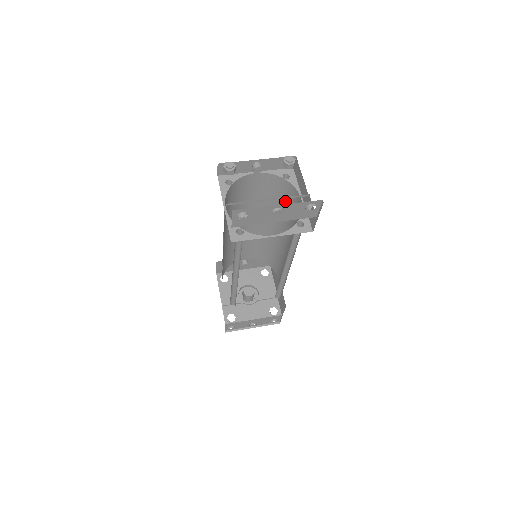
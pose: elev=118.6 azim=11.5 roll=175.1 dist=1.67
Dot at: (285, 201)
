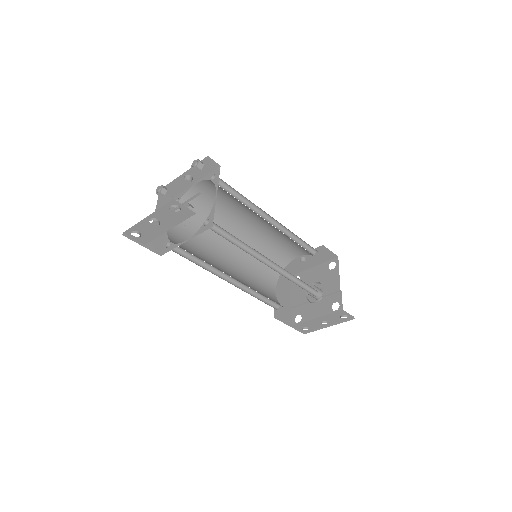
Dot at: occluded
